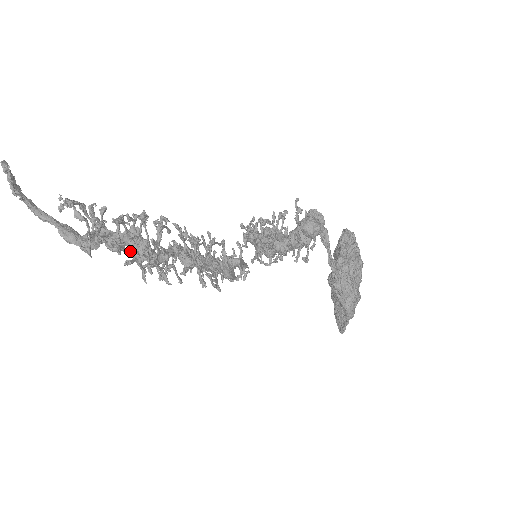
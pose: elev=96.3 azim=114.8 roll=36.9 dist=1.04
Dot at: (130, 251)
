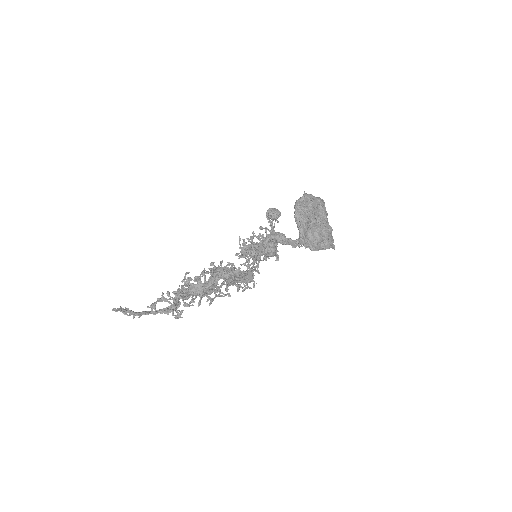
Dot at: (195, 297)
